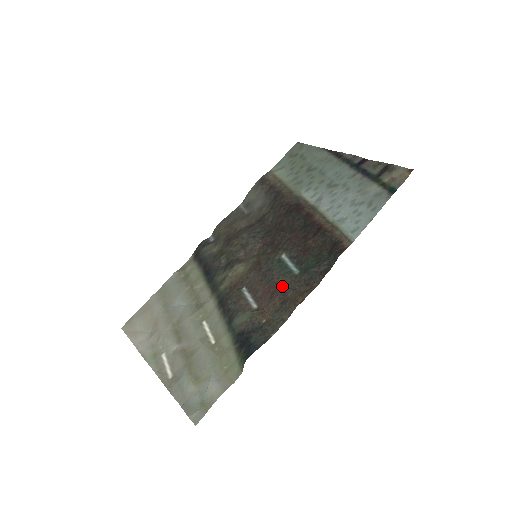
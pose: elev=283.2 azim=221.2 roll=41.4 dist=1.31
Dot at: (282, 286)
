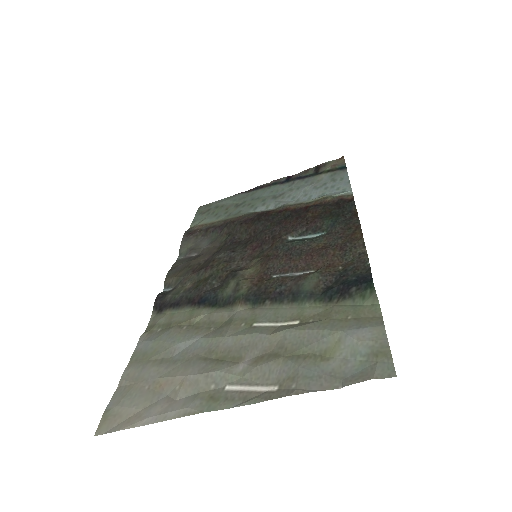
Dot at: (322, 245)
